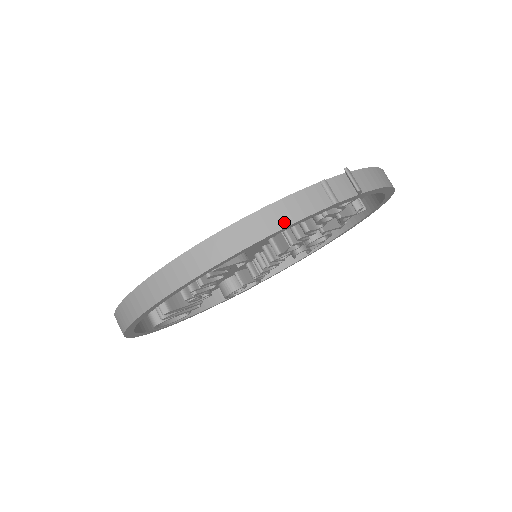
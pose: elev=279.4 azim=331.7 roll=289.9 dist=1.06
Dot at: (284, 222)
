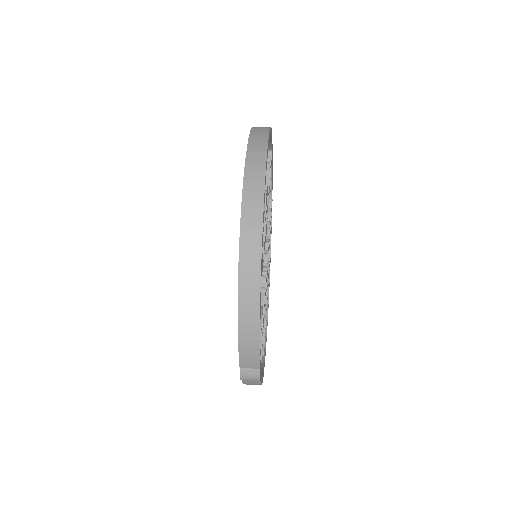
Dot at: occluded
